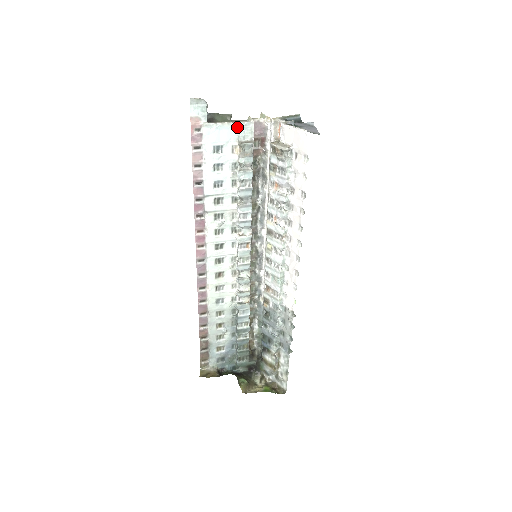
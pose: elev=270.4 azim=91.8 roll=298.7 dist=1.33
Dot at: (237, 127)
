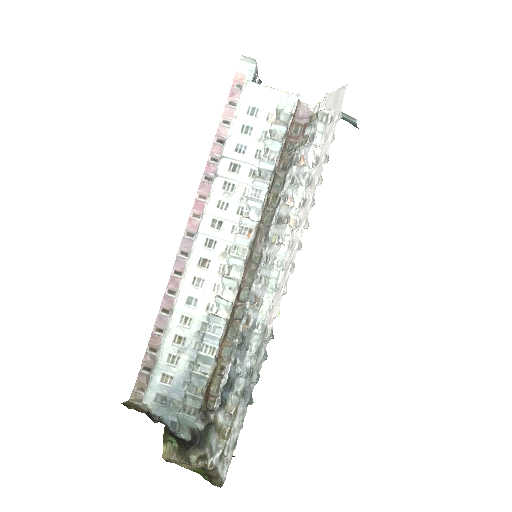
Dot at: (280, 95)
